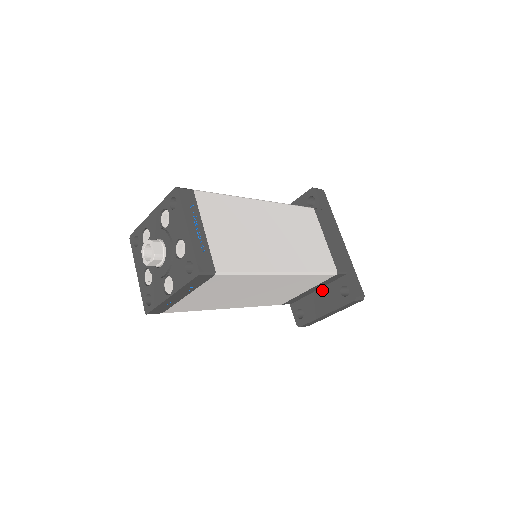
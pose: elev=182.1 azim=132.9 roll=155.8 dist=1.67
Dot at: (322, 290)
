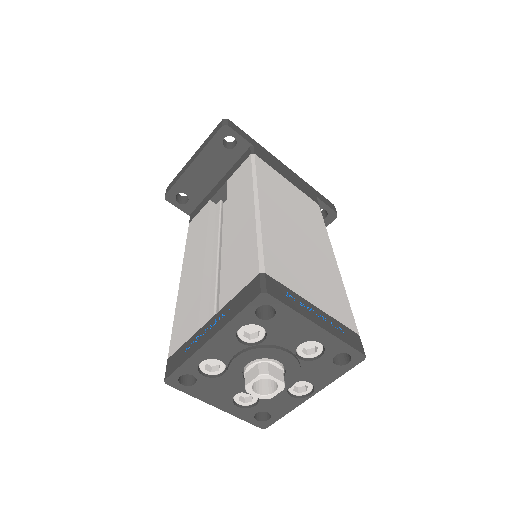
Dot at: occluded
